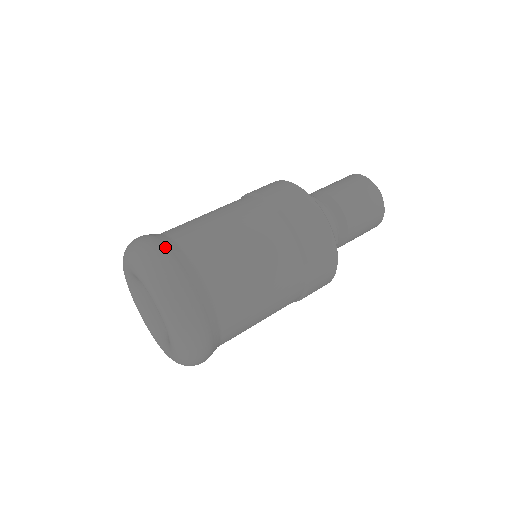
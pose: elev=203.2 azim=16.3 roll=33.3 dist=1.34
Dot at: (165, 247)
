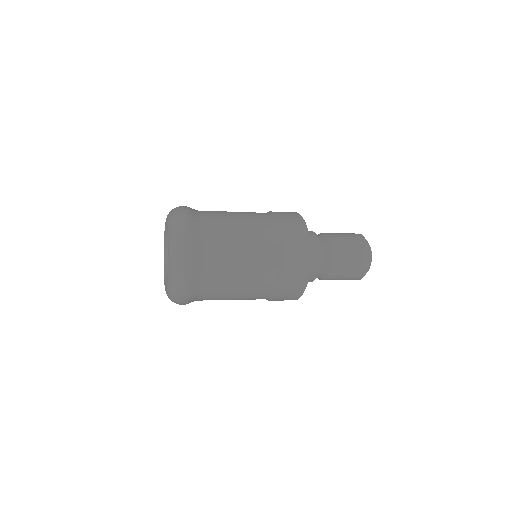
Dot at: occluded
